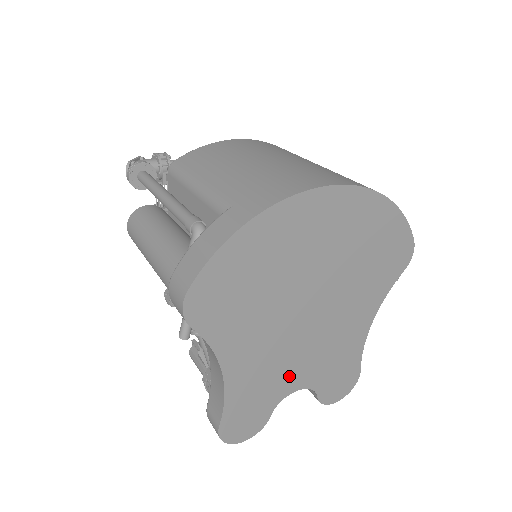
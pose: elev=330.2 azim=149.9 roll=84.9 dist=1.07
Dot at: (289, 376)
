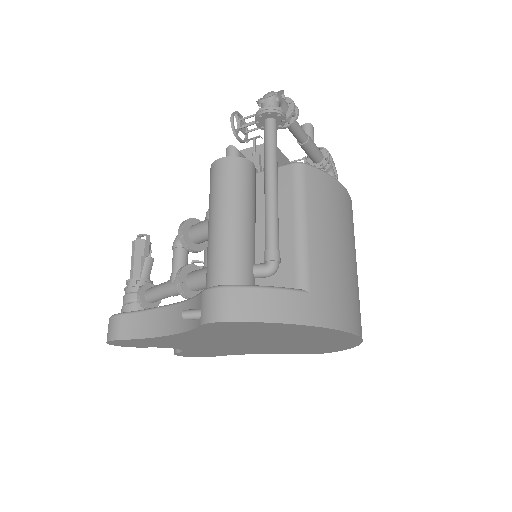
Dot at: (188, 346)
